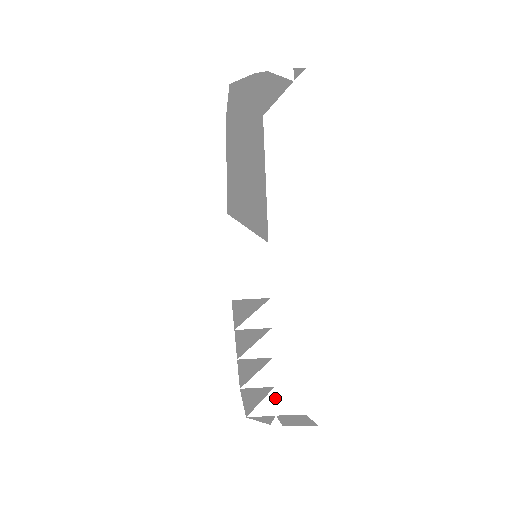
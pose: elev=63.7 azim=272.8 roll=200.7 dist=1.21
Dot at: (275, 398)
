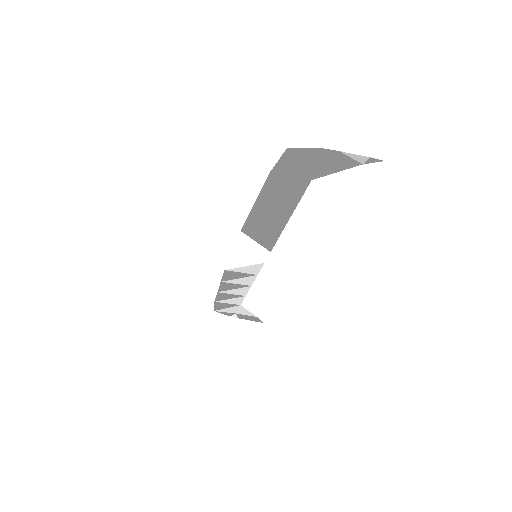
Dot at: (239, 308)
